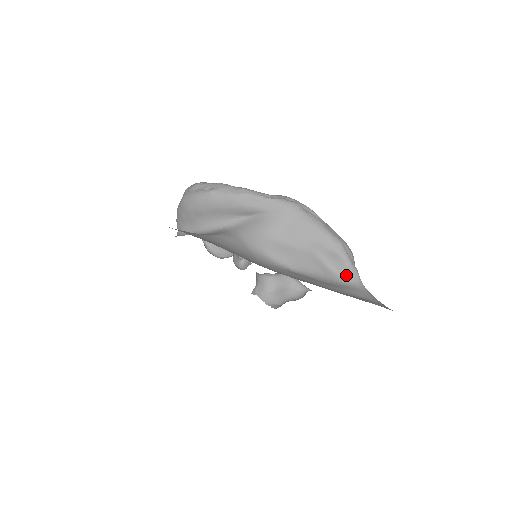
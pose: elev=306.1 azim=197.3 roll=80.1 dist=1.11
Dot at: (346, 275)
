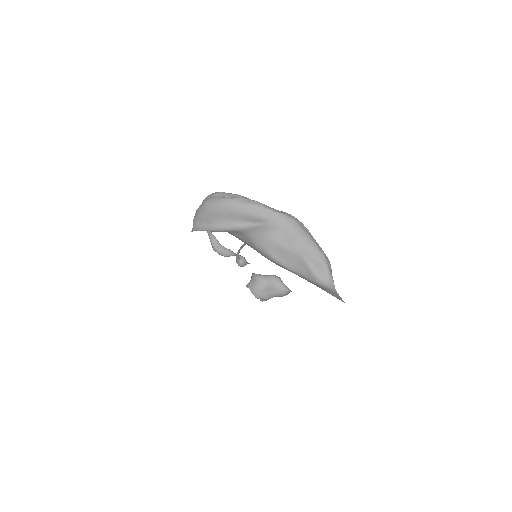
Dot at: (325, 280)
